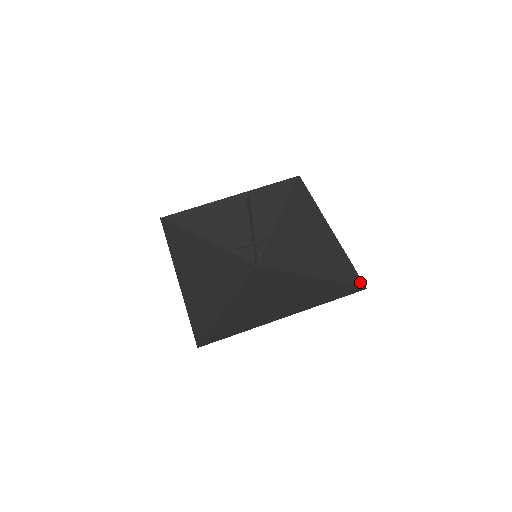
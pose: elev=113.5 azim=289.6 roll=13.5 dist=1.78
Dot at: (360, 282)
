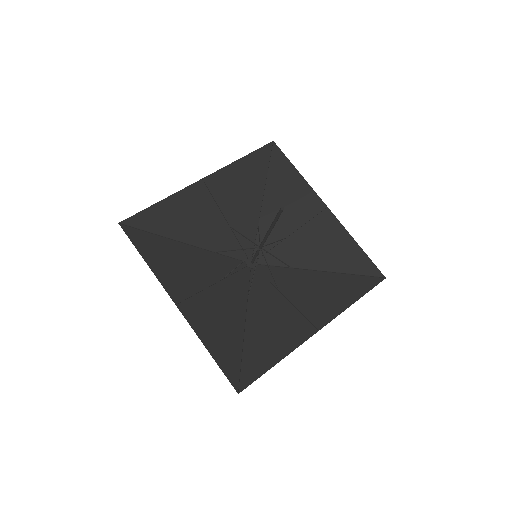
Dot at: (377, 271)
